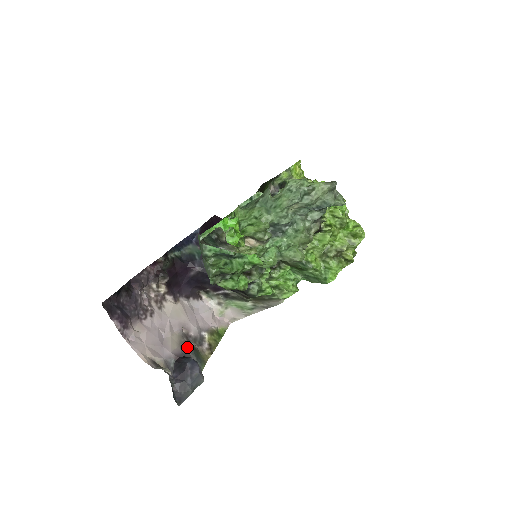
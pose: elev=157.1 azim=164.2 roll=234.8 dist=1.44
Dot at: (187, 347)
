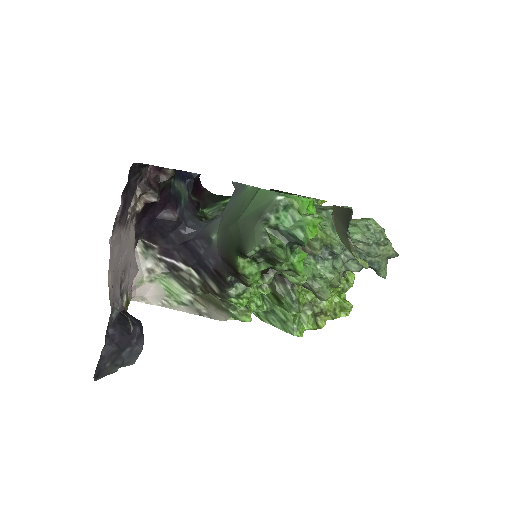
Dot at: occluded
